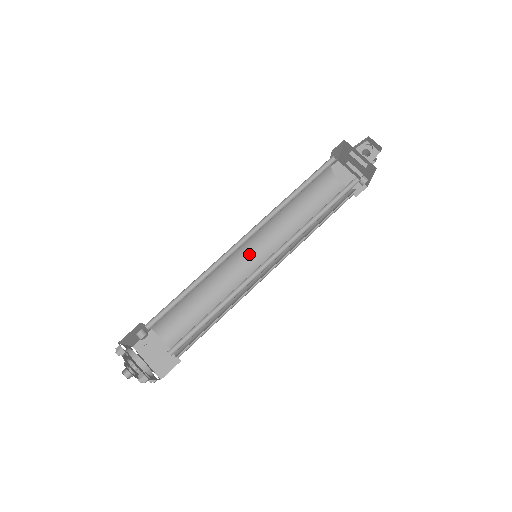
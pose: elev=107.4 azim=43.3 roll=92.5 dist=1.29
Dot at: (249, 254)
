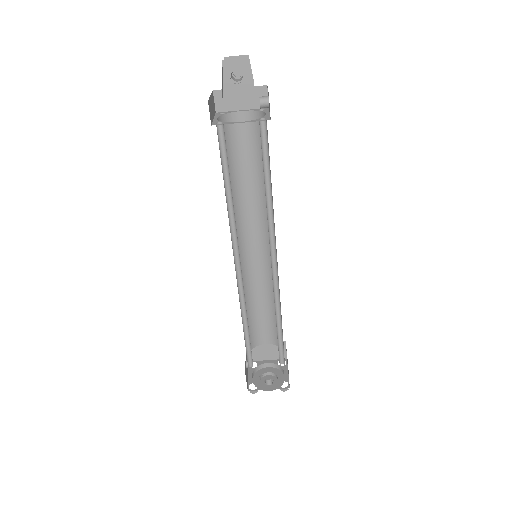
Dot at: (245, 249)
